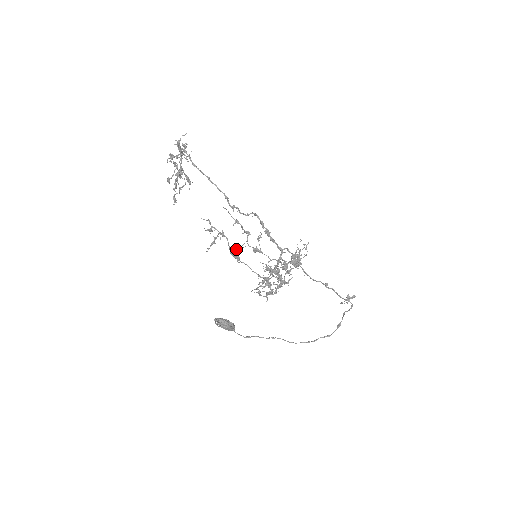
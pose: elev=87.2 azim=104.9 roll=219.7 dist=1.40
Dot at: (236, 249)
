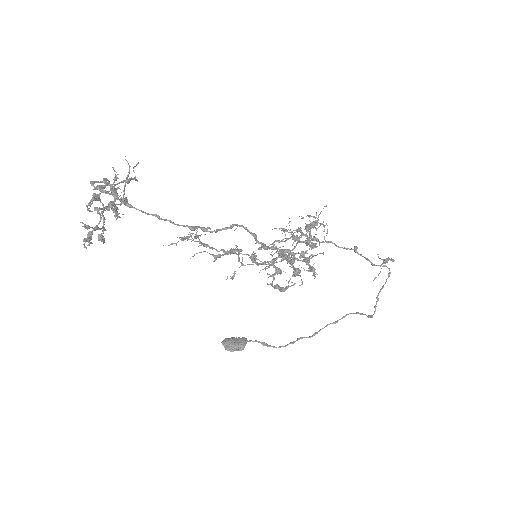
Dot at: occluded
